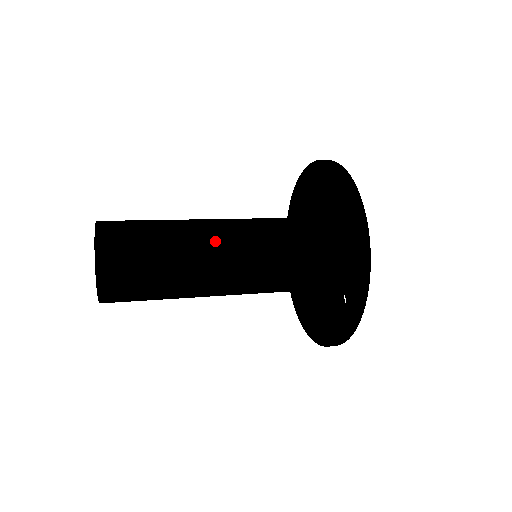
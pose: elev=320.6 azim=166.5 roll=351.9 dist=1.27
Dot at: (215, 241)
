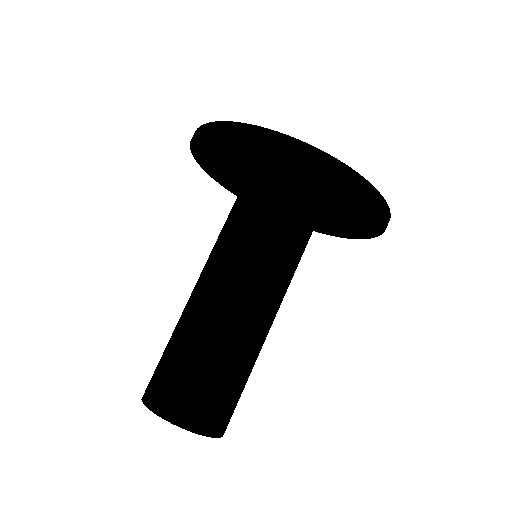
Dot at: (253, 312)
